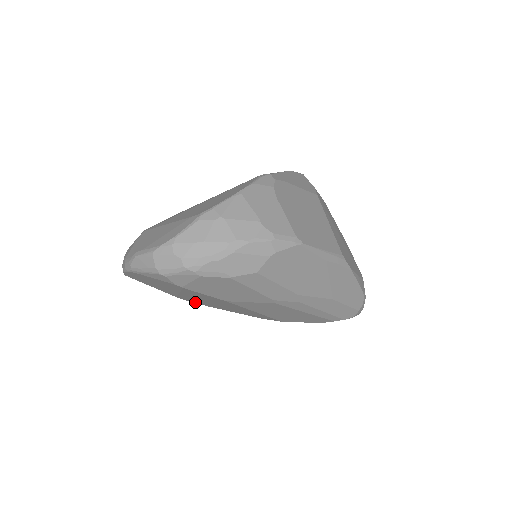
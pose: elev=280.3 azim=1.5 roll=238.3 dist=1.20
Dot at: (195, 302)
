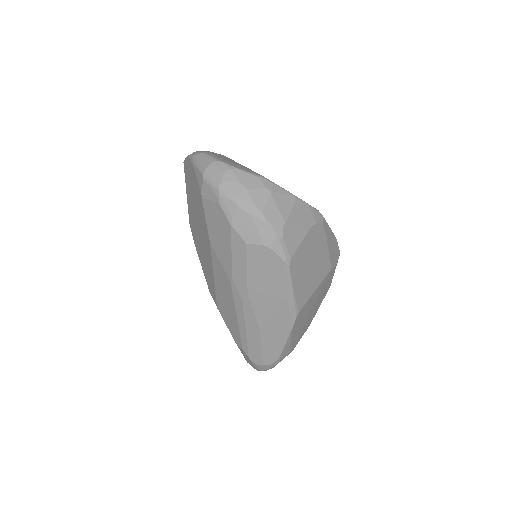
Dot at: (193, 231)
